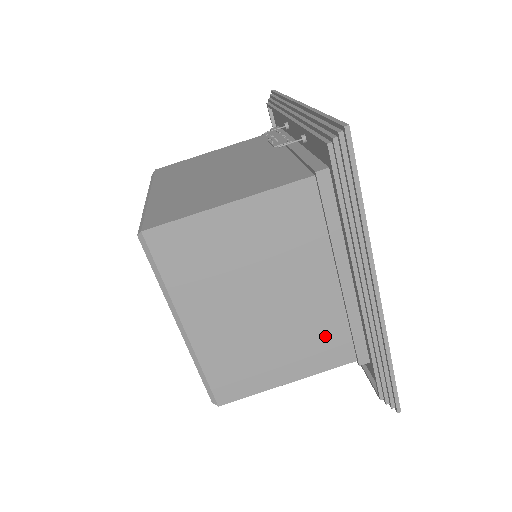
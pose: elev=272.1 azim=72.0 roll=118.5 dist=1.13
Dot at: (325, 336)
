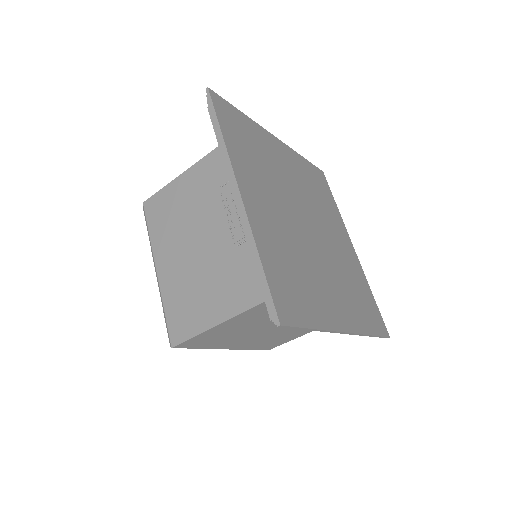
Dot at: occluded
